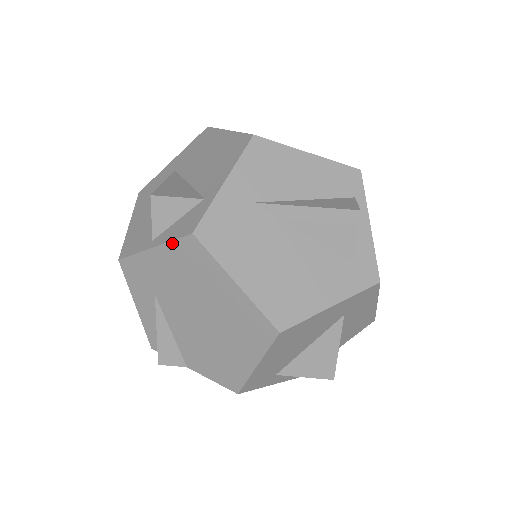
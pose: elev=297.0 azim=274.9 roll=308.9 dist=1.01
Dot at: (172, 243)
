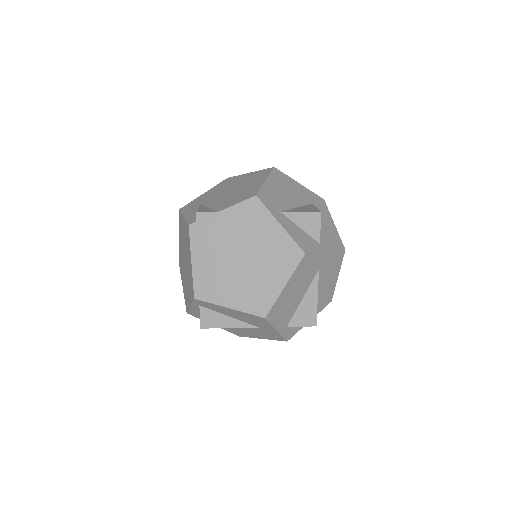
Dot at: (216, 186)
